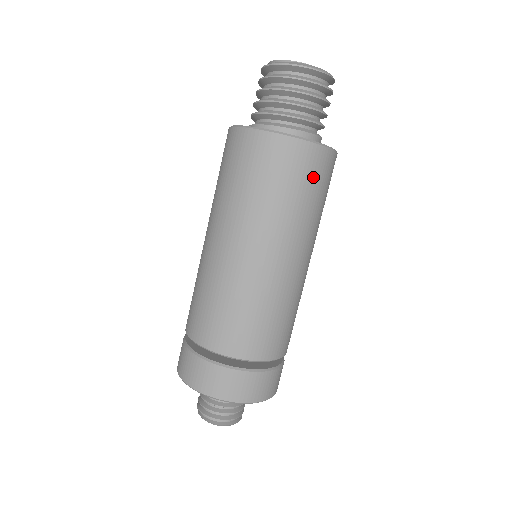
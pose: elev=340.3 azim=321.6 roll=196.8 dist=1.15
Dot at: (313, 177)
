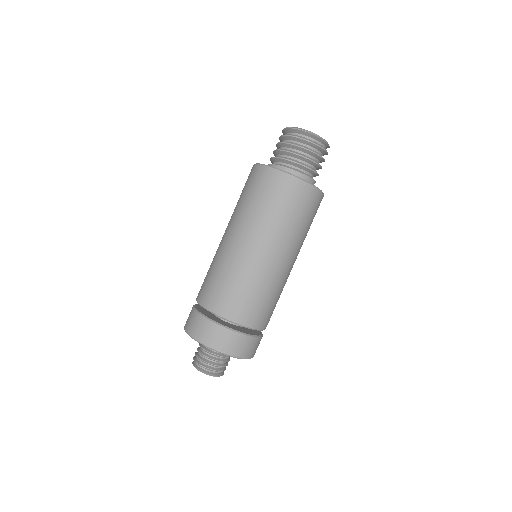
Dot at: (272, 191)
